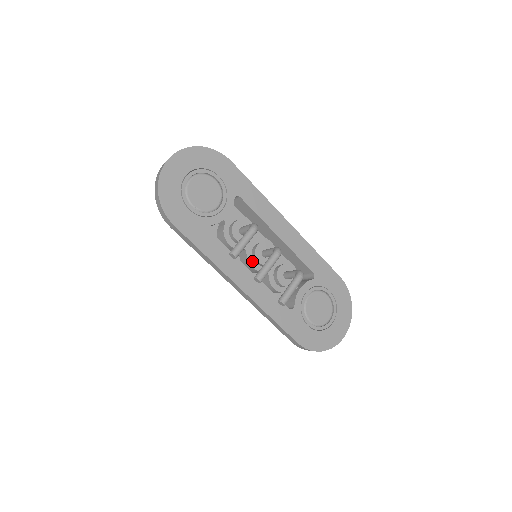
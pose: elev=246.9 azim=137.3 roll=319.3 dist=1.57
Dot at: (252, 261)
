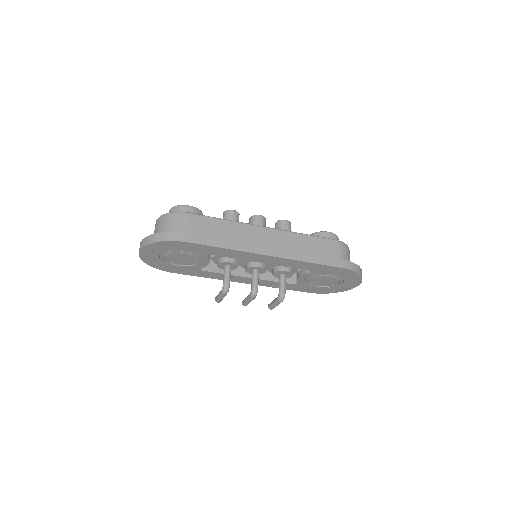
Dot at: occluded
